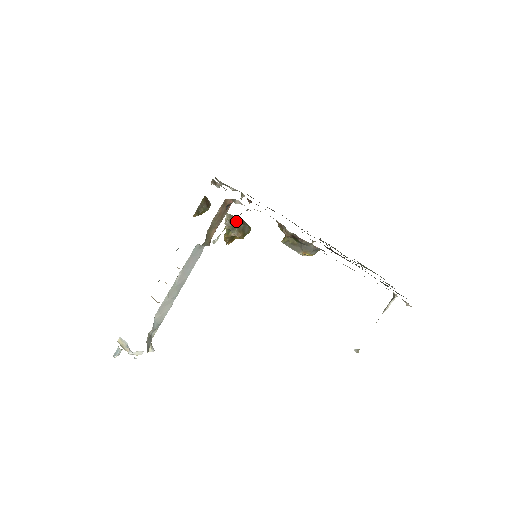
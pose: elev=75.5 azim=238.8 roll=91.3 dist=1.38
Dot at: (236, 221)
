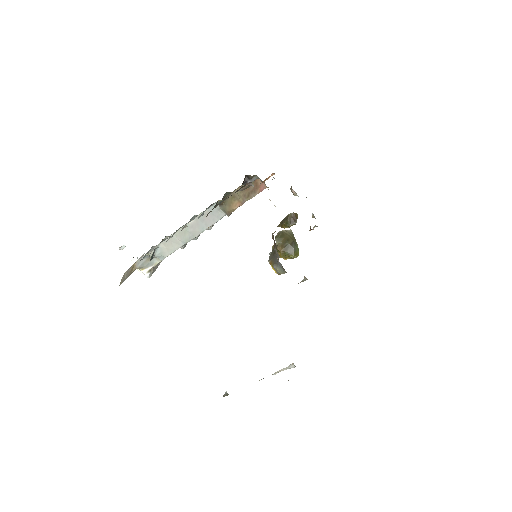
Dot at: (288, 236)
